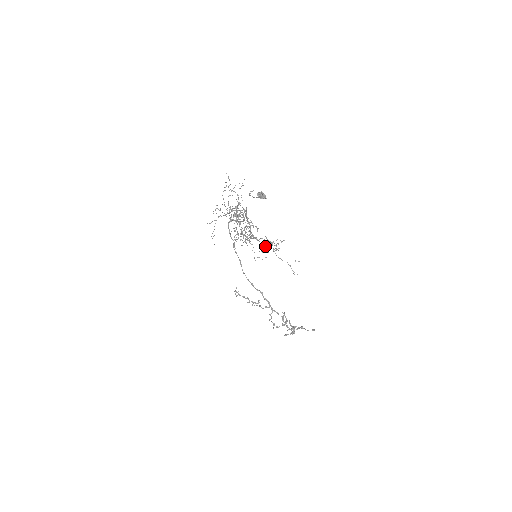
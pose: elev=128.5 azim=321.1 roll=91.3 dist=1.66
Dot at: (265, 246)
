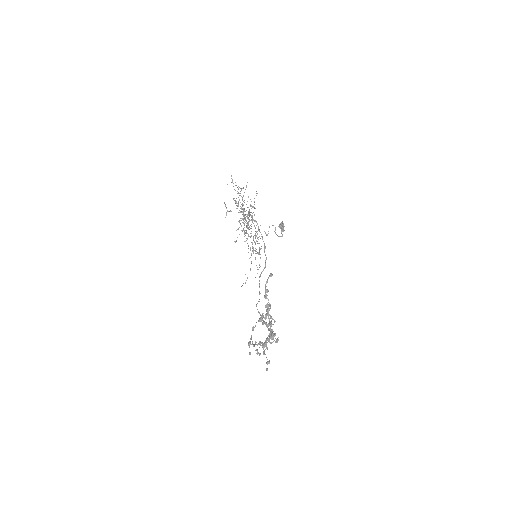
Dot at: (243, 209)
